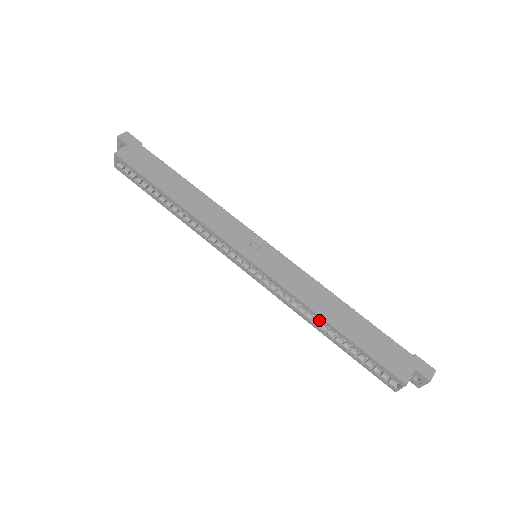
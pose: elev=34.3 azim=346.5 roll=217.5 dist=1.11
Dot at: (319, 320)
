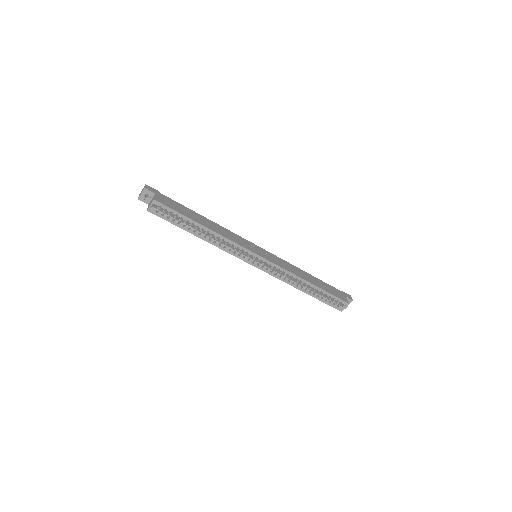
Dot at: (303, 283)
